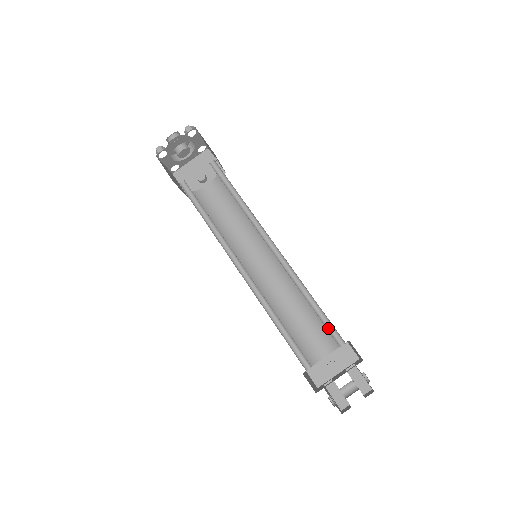
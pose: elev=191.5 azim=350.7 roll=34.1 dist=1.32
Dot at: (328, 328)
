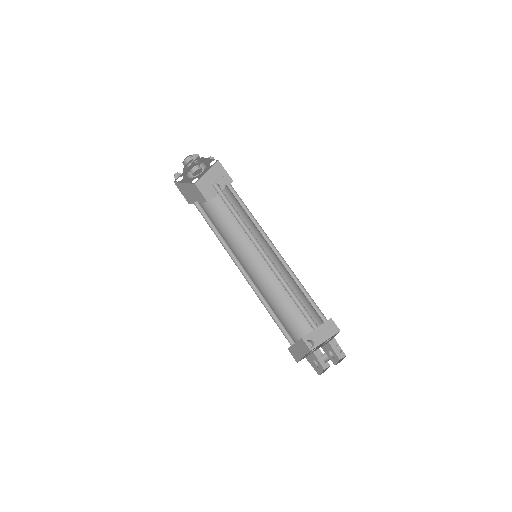
Dot at: (306, 315)
